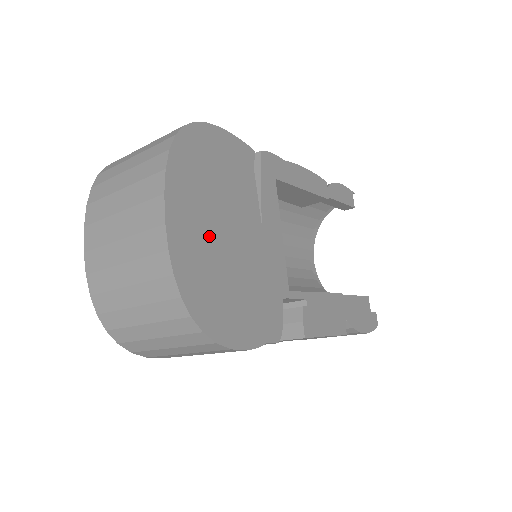
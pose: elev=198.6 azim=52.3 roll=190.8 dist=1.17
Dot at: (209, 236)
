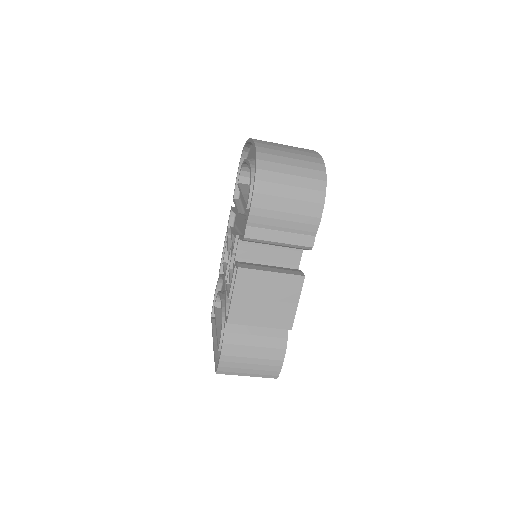
Dot at: occluded
